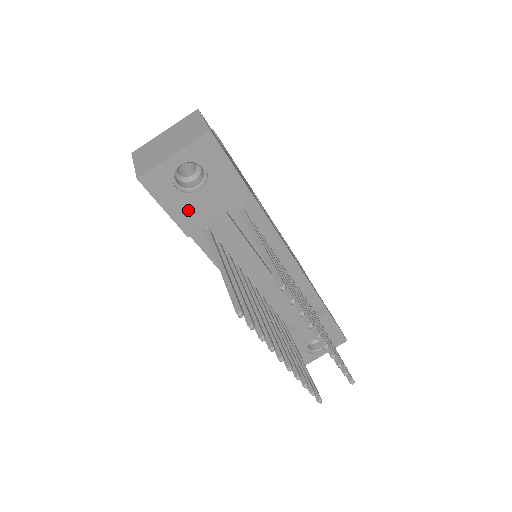
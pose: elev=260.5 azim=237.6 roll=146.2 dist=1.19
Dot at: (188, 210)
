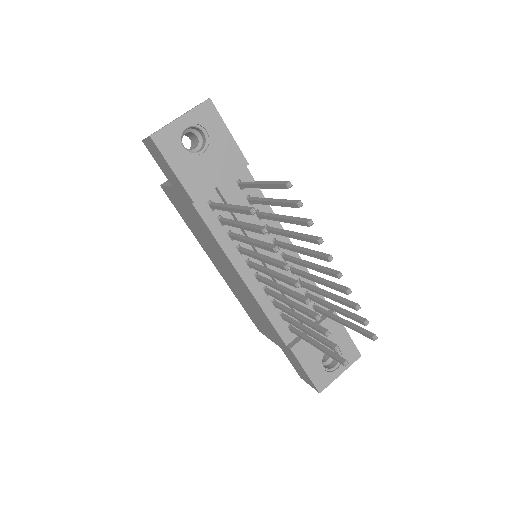
Dot at: (193, 173)
